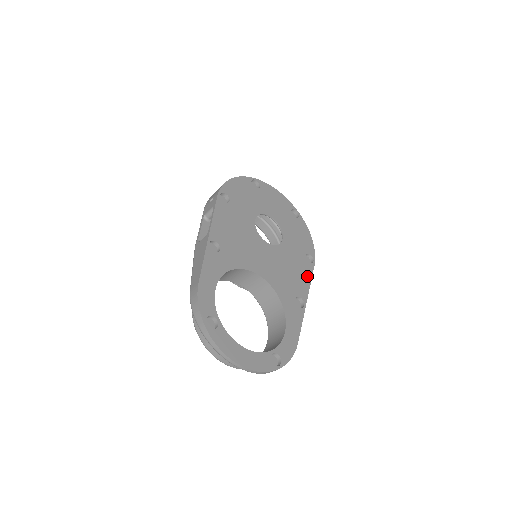
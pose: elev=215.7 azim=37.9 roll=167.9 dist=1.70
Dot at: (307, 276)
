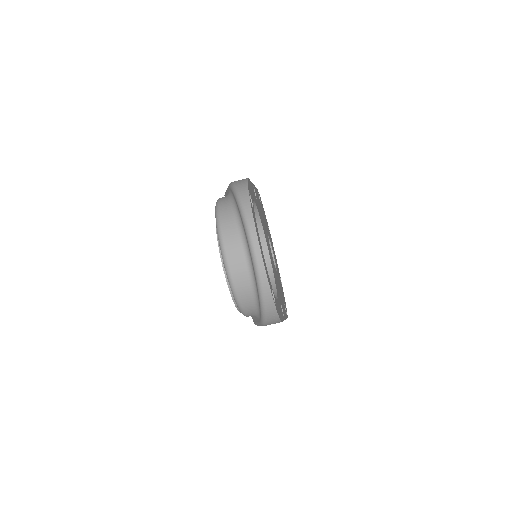
Dot at: occluded
